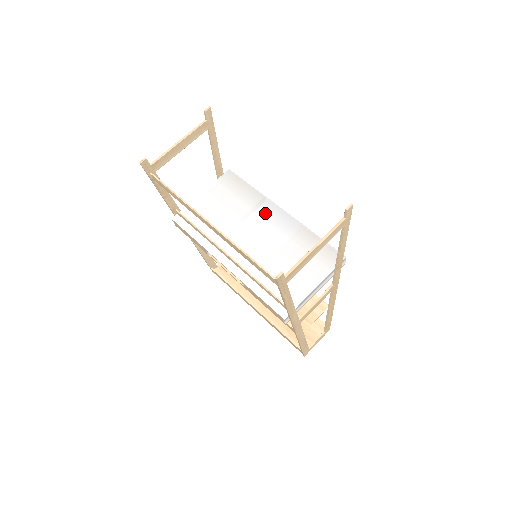
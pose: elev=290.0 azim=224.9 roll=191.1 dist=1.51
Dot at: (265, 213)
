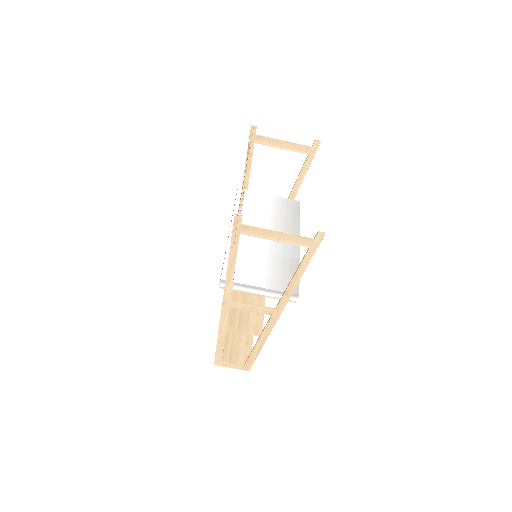
Dot at: occluded
